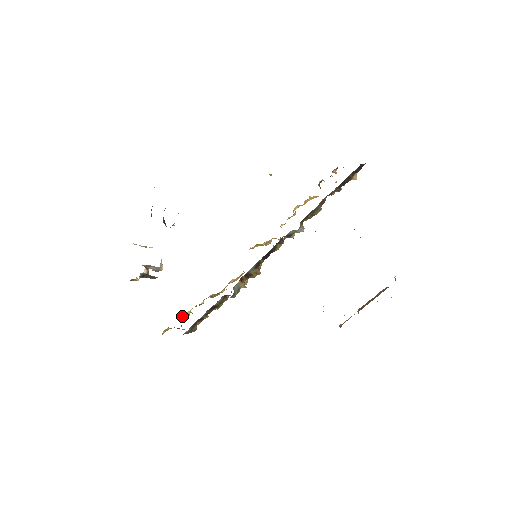
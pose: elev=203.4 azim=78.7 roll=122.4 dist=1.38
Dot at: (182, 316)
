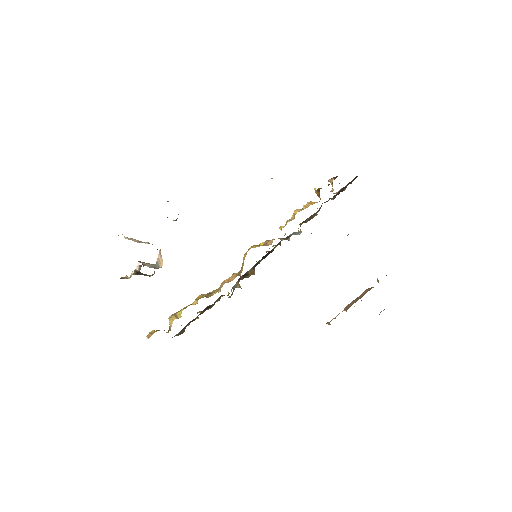
Dot at: (170, 317)
